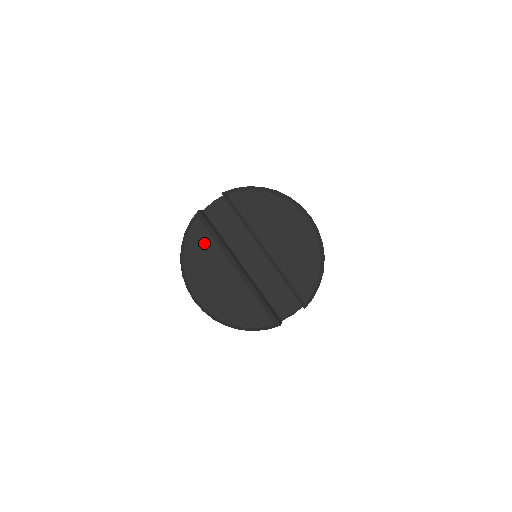
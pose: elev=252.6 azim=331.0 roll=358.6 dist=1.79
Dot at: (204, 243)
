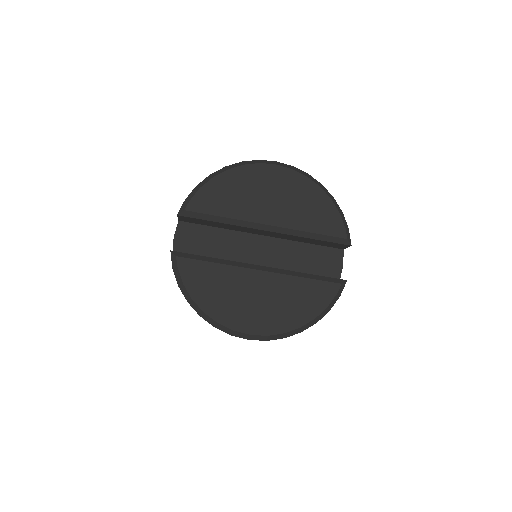
Dot at: (206, 275)
